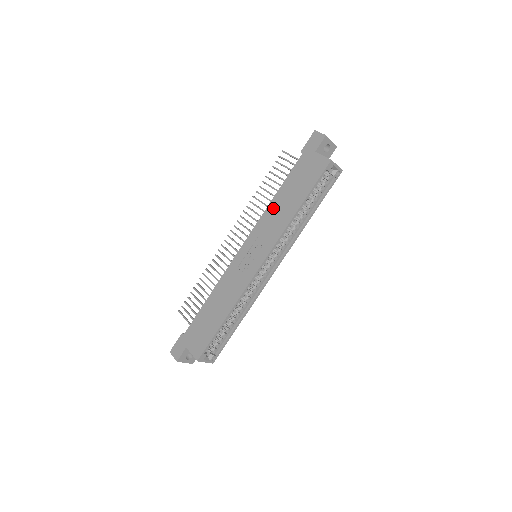
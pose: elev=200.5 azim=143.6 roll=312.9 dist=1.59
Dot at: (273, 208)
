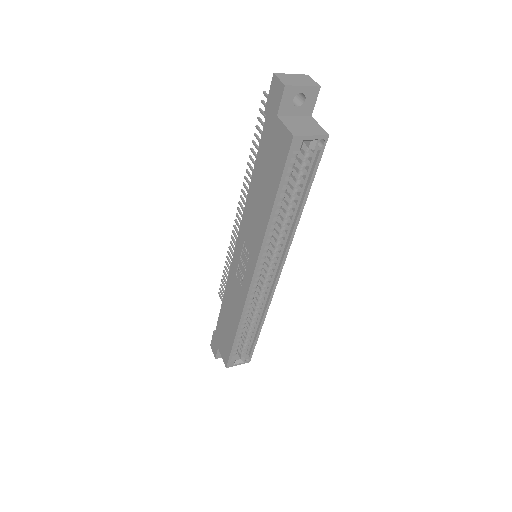
Dot at: (251, 202)
